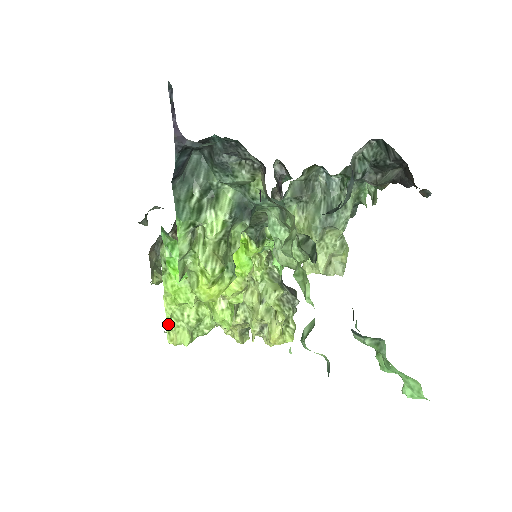
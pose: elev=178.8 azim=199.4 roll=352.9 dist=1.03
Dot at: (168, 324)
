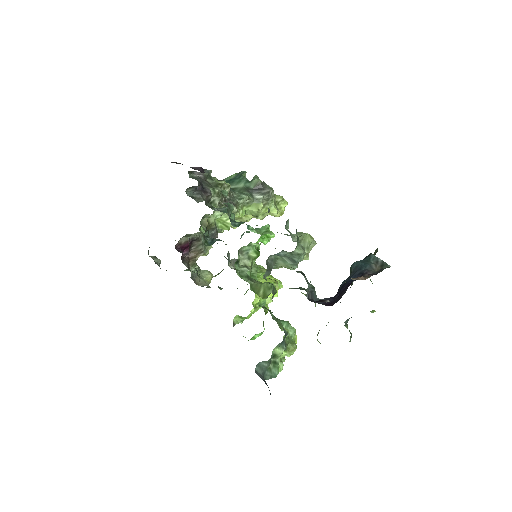
Dot at: occluded
